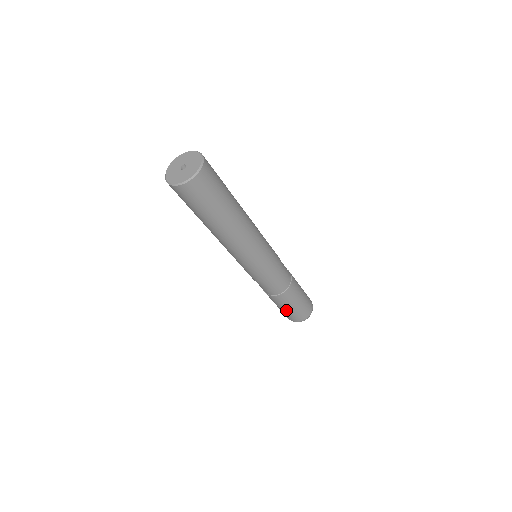
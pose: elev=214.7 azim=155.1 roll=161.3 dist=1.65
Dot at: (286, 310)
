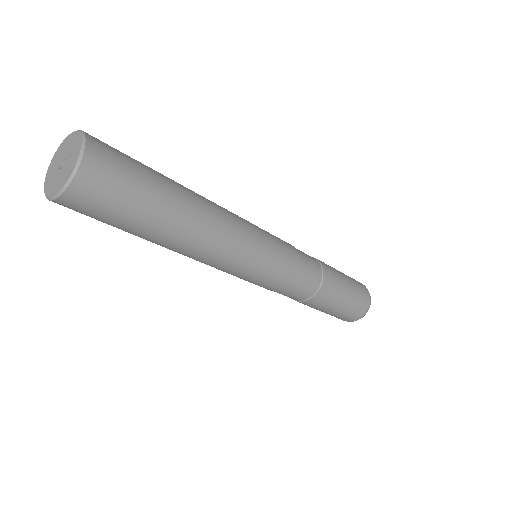
Dot at: (321, 311)
